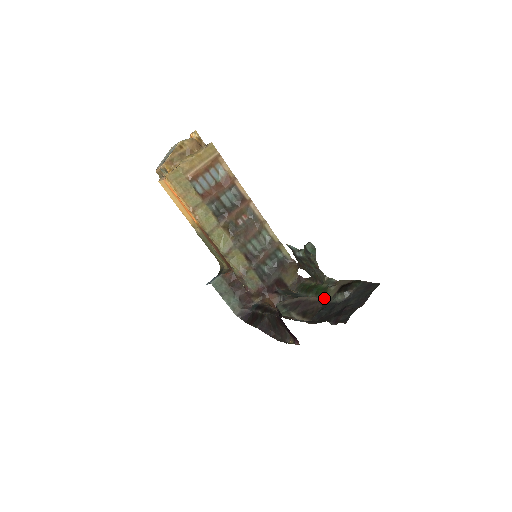
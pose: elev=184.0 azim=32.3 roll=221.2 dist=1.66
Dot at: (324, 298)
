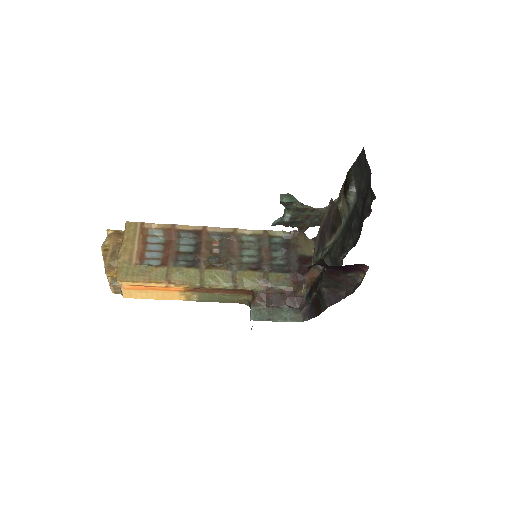
Dot at: (331, 198)
